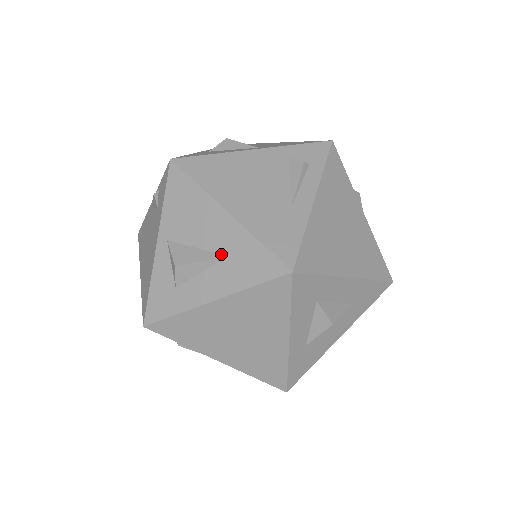
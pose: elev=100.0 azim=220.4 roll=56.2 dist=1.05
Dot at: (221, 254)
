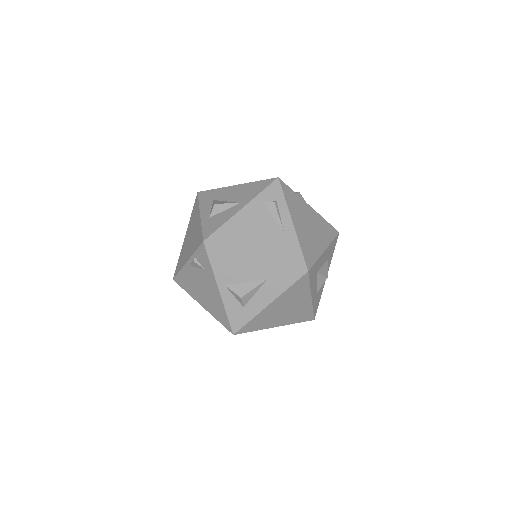
Dot at: (263, 279)
